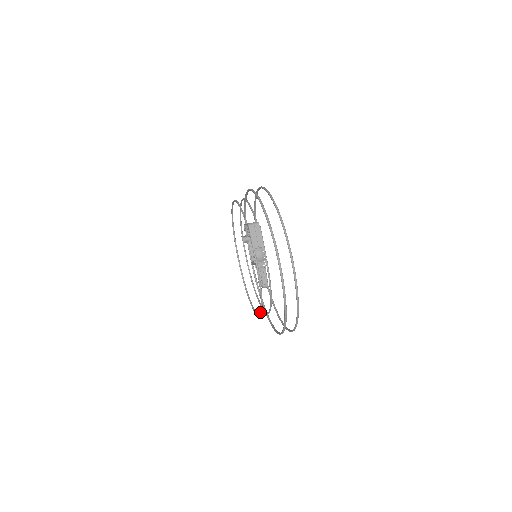
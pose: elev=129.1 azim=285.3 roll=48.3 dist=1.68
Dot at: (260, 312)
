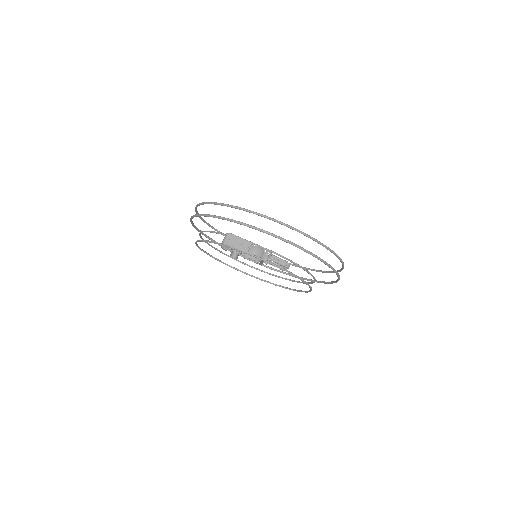
Dot at: (309, 287)
